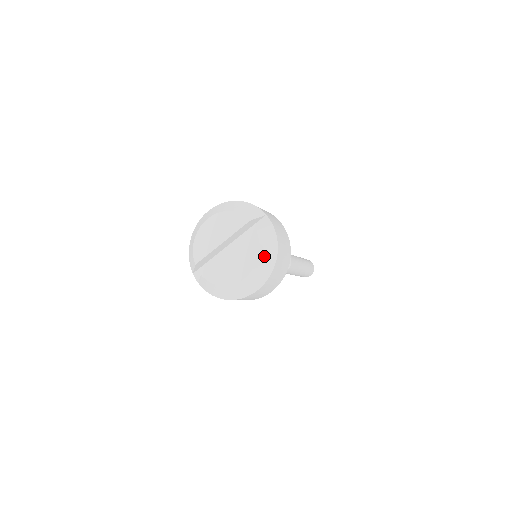
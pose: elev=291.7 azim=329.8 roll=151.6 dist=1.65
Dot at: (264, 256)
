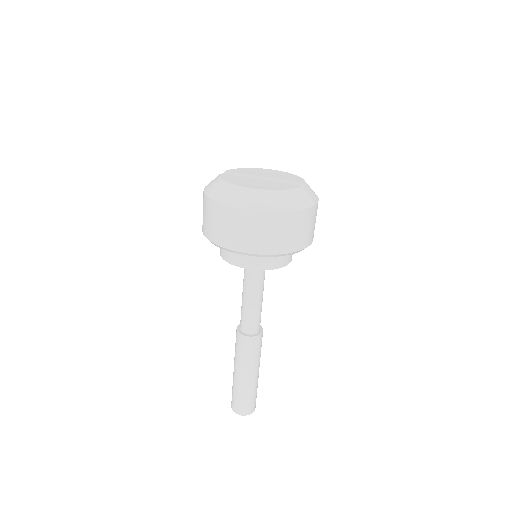
Dot at: (286, 196)
